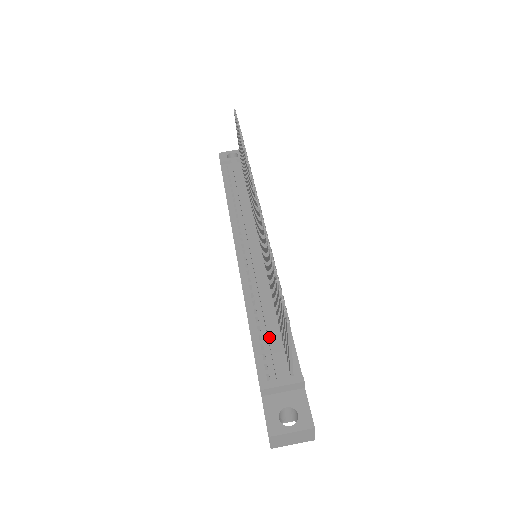
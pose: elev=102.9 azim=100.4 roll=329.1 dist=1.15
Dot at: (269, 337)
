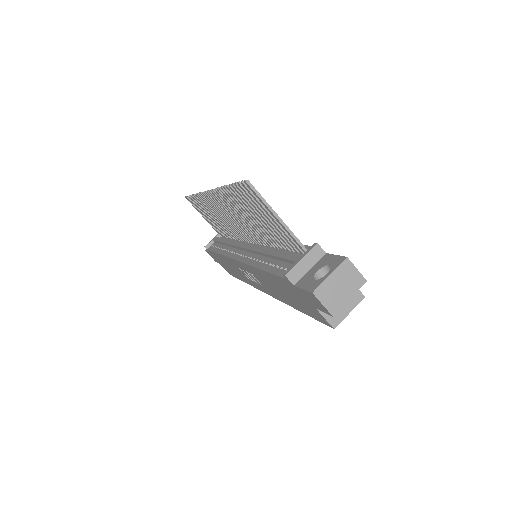
Dot at: (278, 256)
